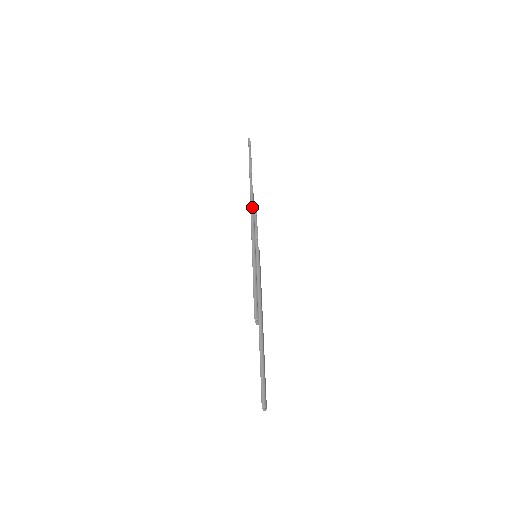
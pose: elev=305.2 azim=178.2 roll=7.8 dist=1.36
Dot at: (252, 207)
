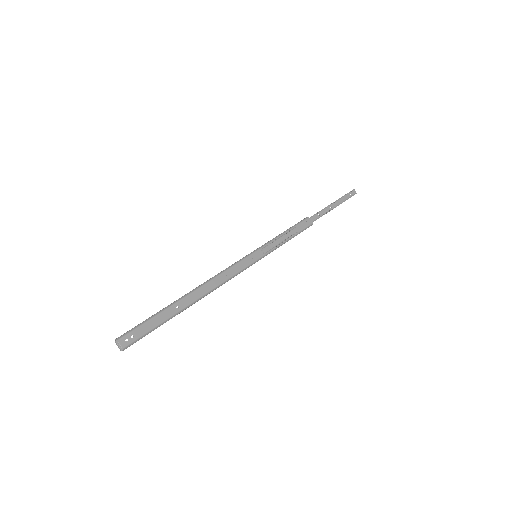
Dot at: (293, 226)
